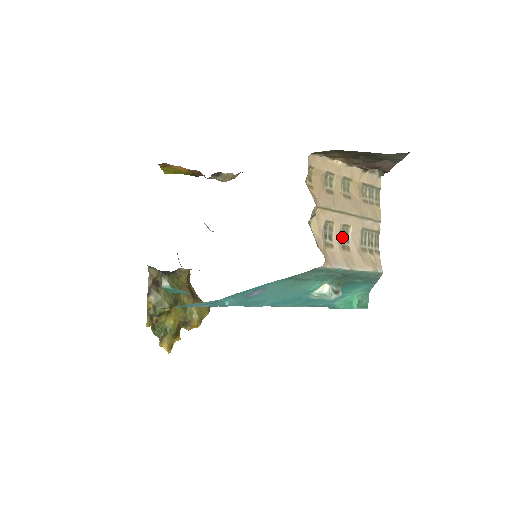
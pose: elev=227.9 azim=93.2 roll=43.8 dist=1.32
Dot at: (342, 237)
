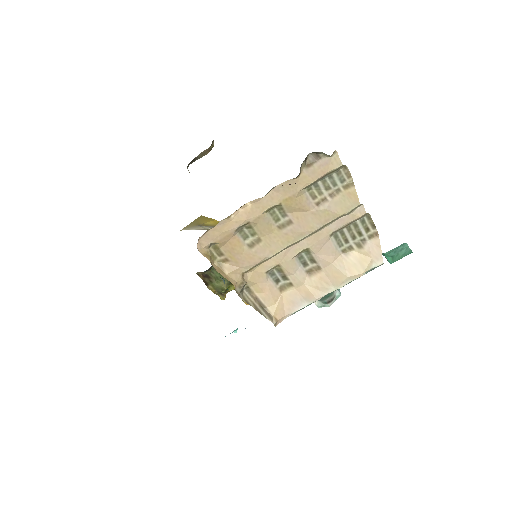
Dot at: (304, 262)
